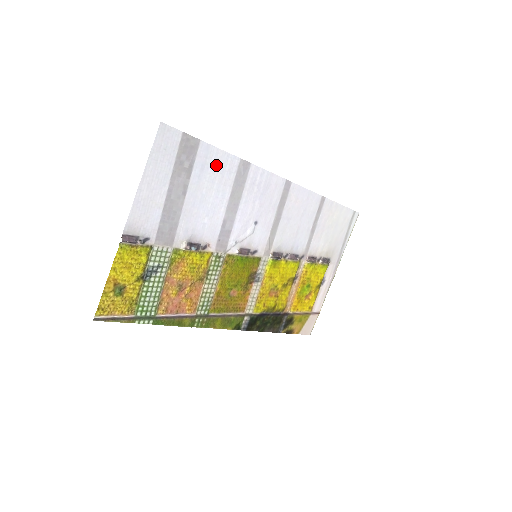
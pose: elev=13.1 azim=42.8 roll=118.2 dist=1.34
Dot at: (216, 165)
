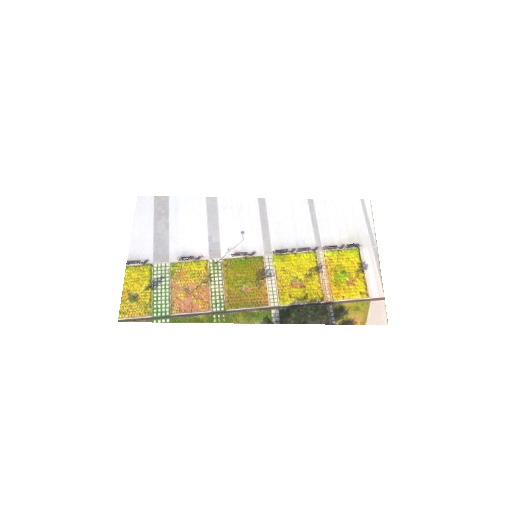
Dot at: (187, 206)
